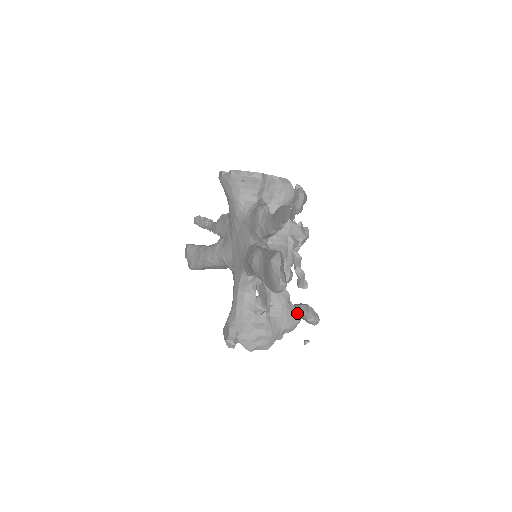
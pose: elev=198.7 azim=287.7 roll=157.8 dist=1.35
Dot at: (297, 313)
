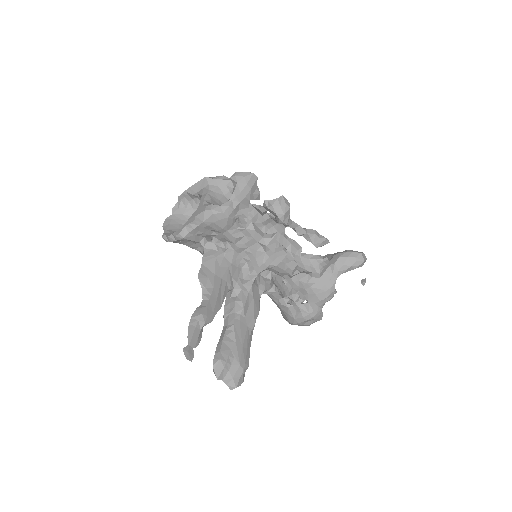
Dot at: (326, 283)
